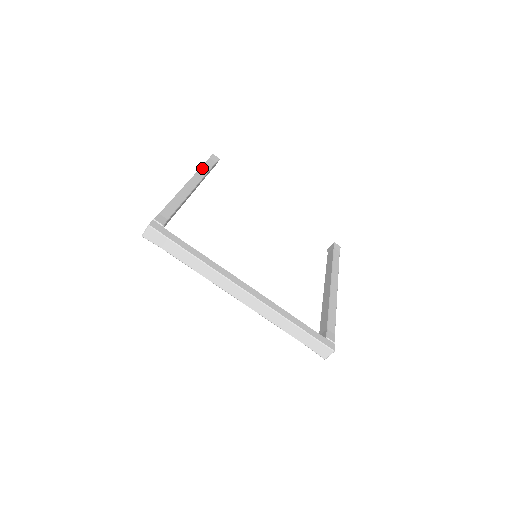
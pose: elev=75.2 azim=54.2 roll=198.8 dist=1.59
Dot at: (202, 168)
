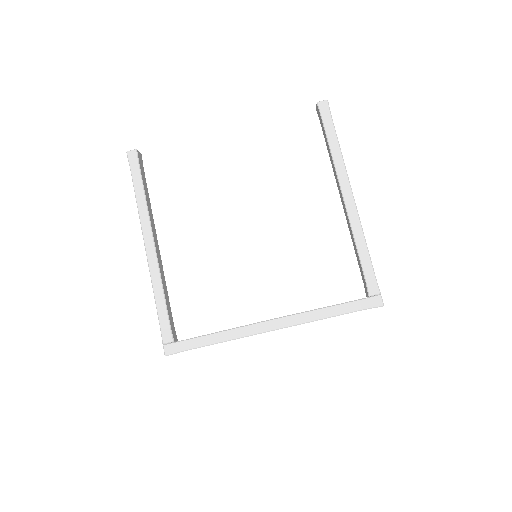
Dot at: (137, 199)
